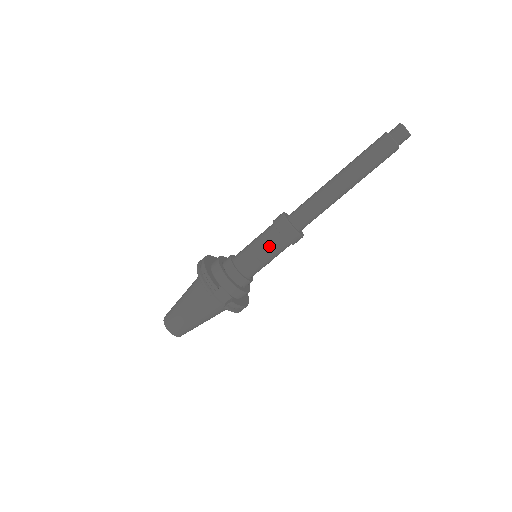
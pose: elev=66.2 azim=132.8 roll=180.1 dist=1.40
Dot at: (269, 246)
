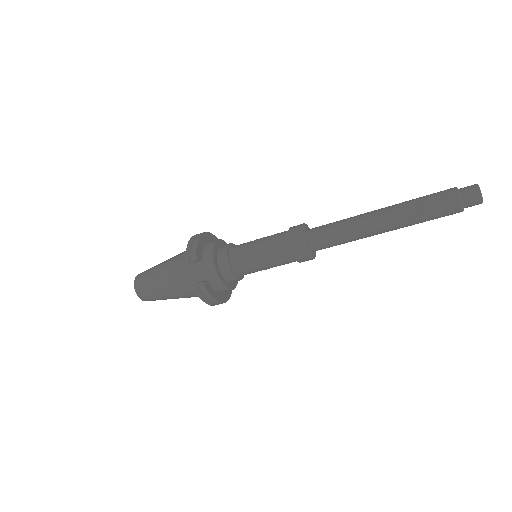
Dot at: (271, 247)
